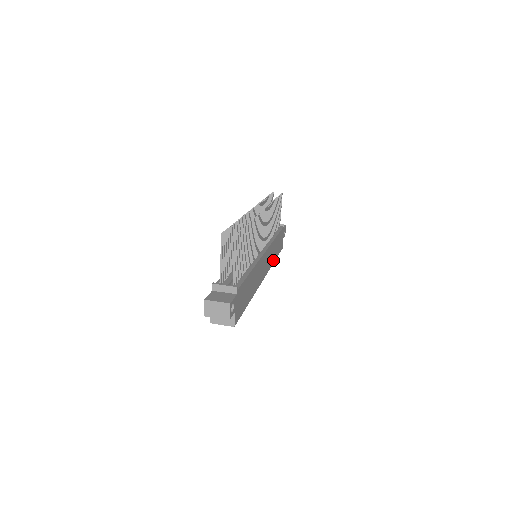
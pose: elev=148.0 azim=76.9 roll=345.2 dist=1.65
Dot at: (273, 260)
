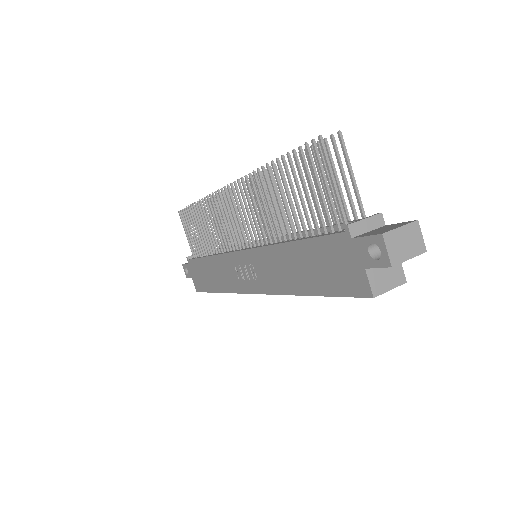
Dot at: occluded
